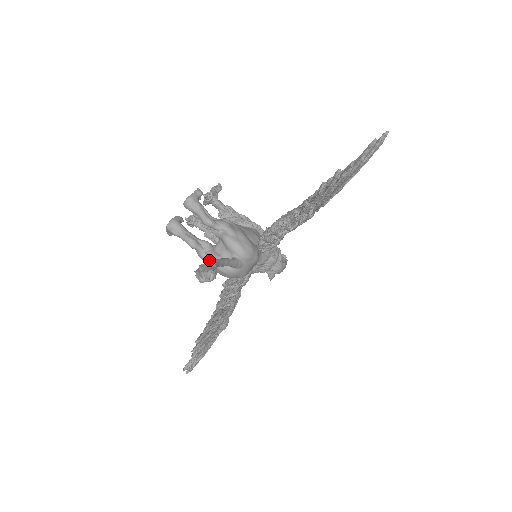
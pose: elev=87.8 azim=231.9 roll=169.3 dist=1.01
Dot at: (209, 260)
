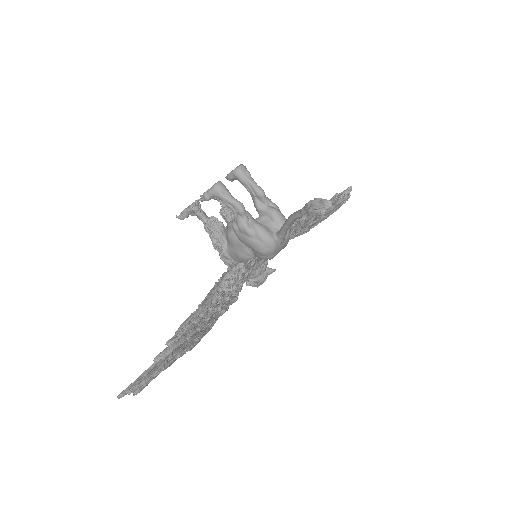
Dot at: (256, 228)
